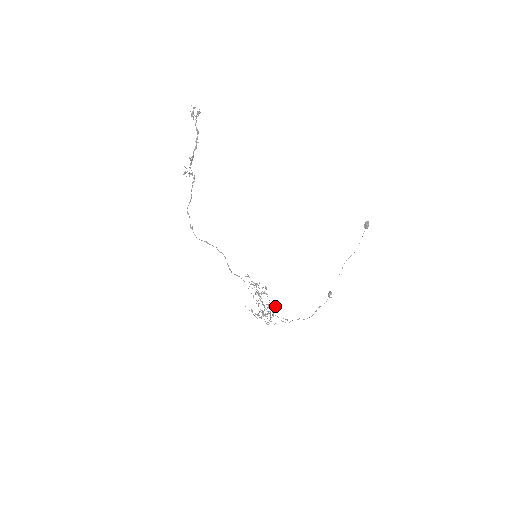
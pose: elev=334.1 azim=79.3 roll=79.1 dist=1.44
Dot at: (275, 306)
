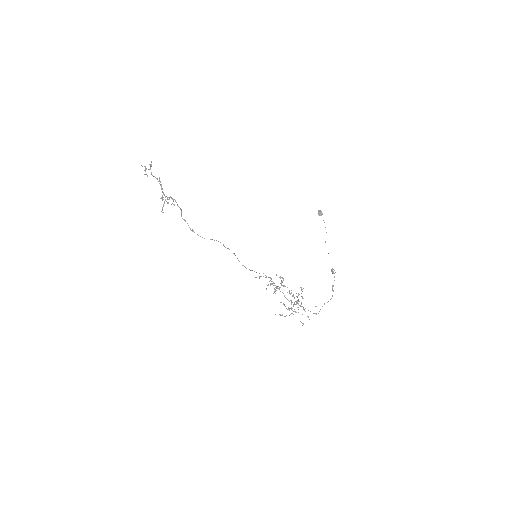
Dot at: (298, 294)
